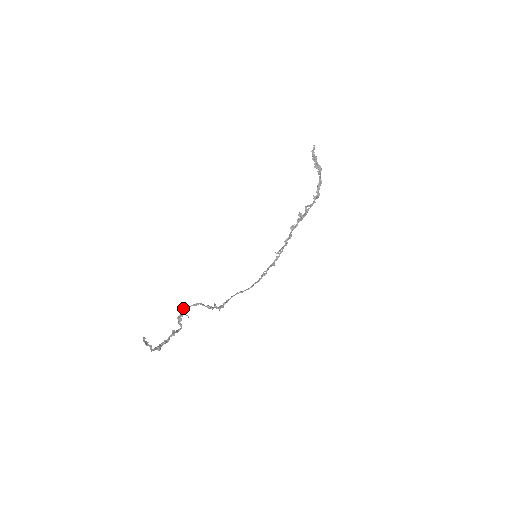
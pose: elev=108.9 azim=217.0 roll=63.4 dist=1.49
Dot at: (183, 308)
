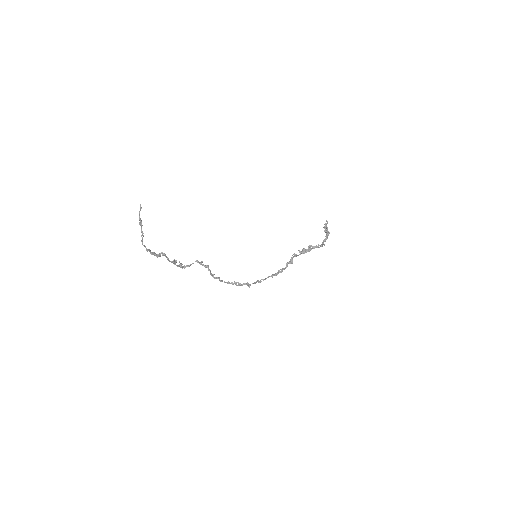
Dot at: (182, 264)
